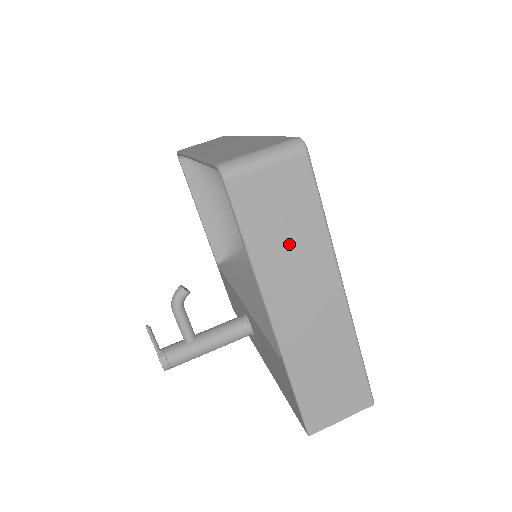
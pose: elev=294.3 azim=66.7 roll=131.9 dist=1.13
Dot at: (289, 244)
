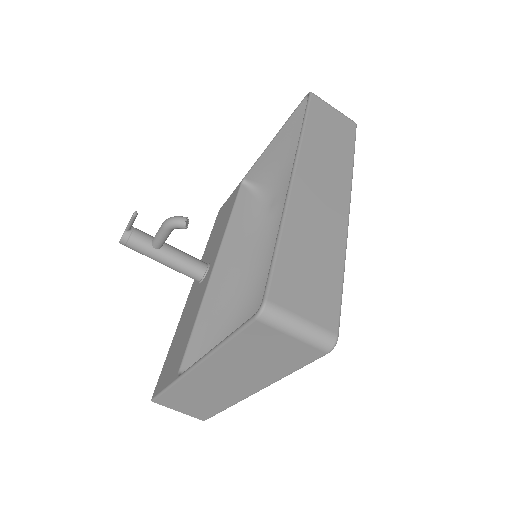
Dot at: (252, 363)
